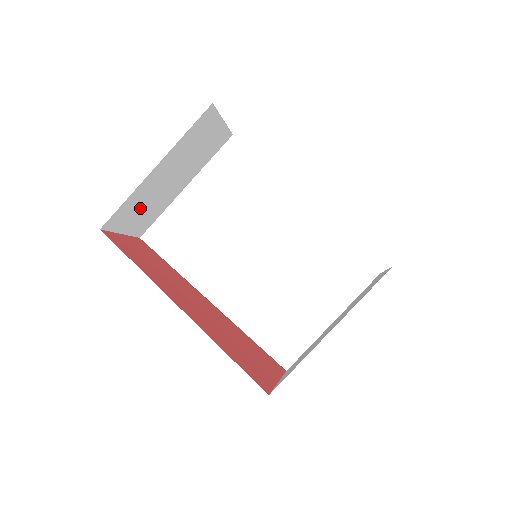
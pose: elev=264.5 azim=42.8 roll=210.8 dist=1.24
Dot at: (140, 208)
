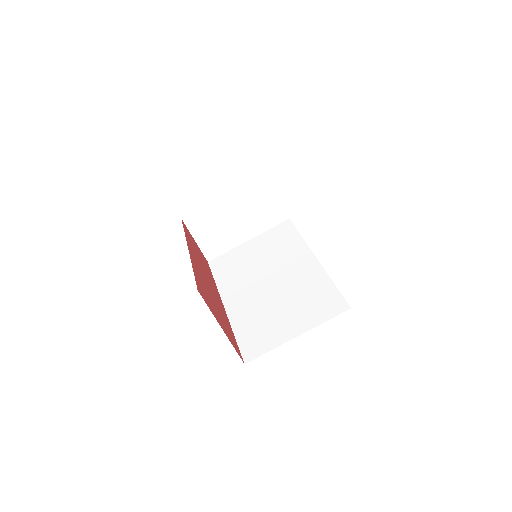
Dot at: (211, 227)
